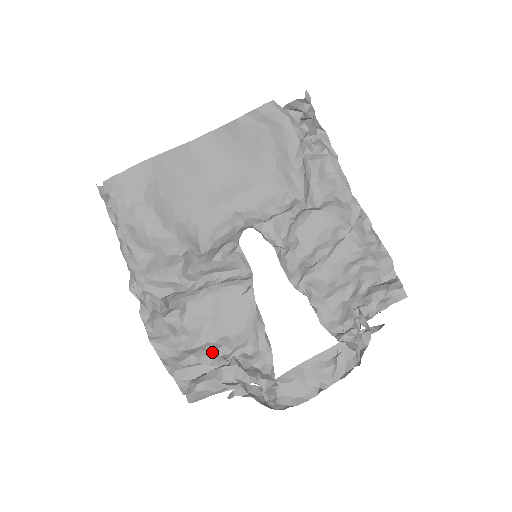
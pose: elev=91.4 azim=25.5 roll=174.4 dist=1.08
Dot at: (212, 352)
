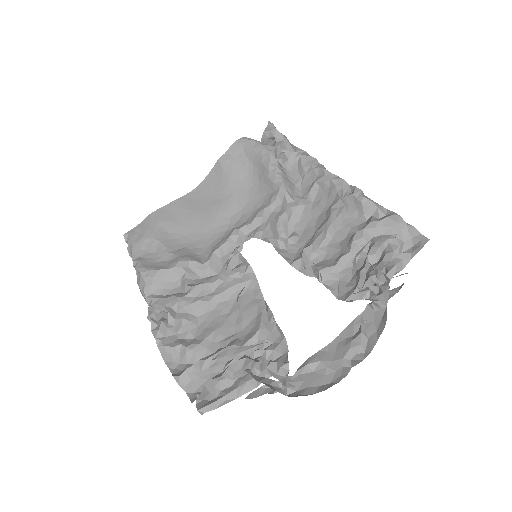
Dot at: occluded
